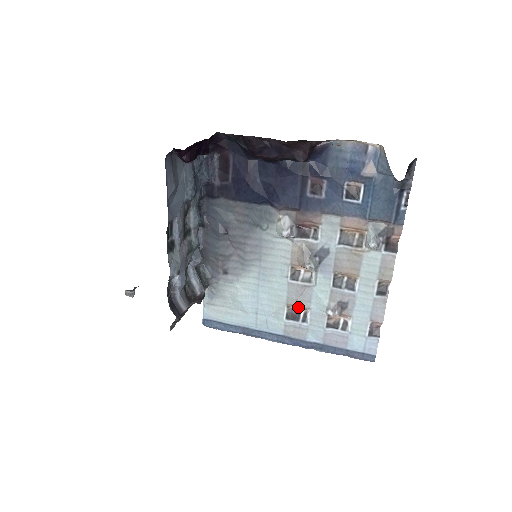
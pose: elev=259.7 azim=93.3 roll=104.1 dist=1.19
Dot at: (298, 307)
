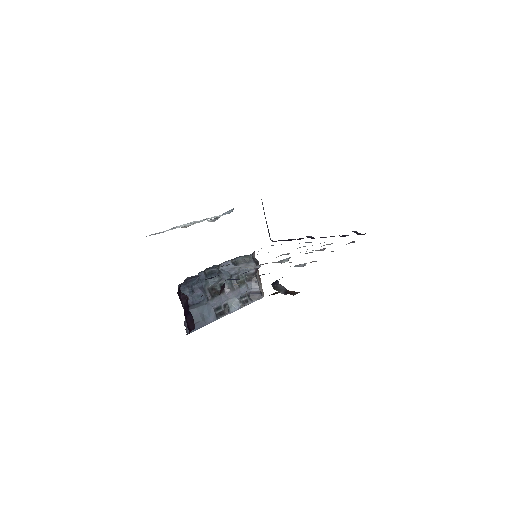
Dot at: occluded
